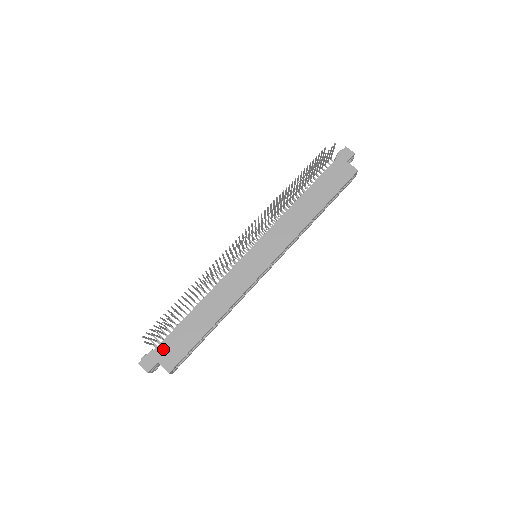
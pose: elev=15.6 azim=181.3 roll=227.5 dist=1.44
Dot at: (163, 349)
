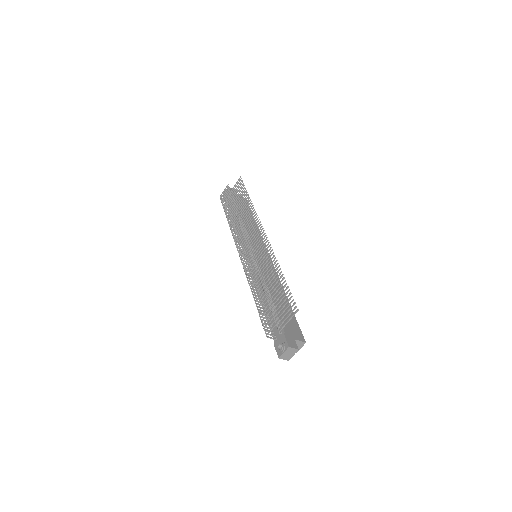
Dot at: (288, 329)
